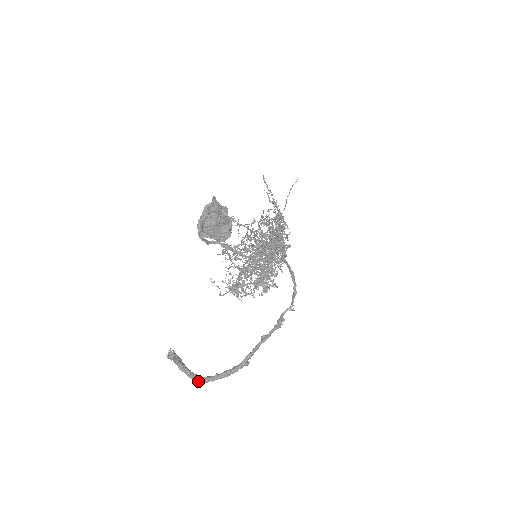
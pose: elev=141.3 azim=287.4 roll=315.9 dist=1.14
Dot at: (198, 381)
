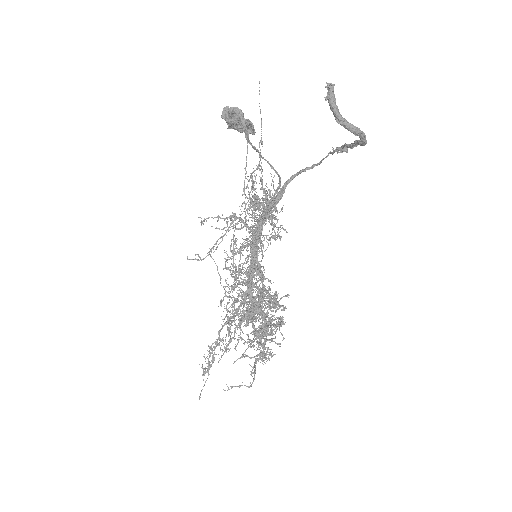
Dot at: (360, 131)
